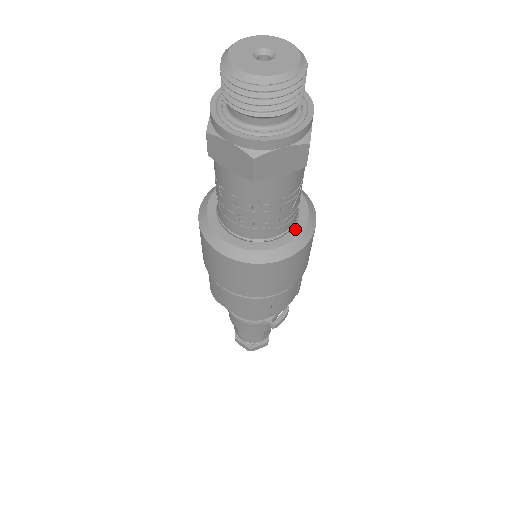
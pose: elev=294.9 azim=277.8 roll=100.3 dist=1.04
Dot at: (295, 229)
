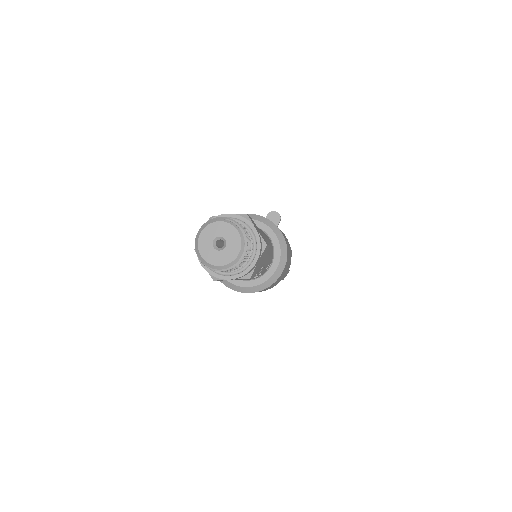
Dot at: (264, 277)
